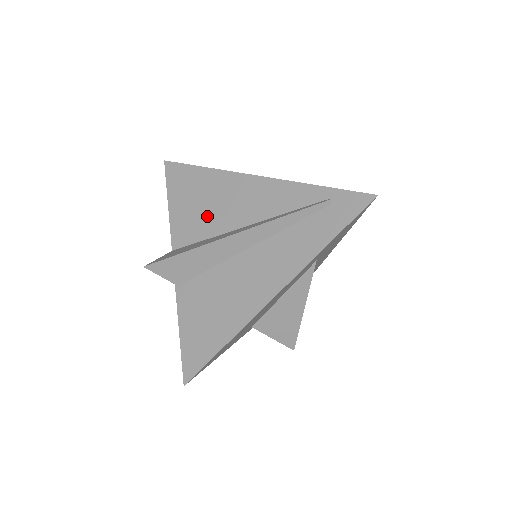
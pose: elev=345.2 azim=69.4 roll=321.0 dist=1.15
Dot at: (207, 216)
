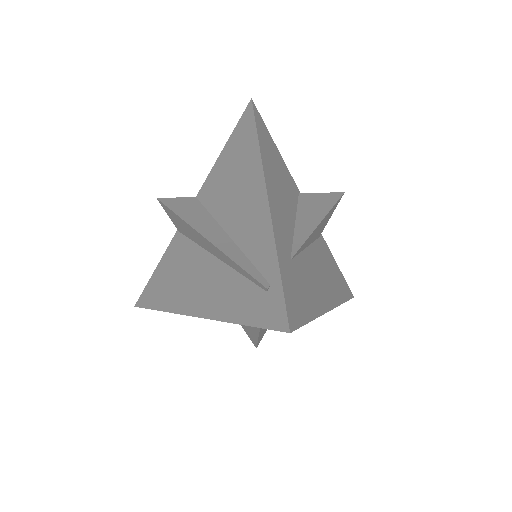
Dot at: (224, 192)
